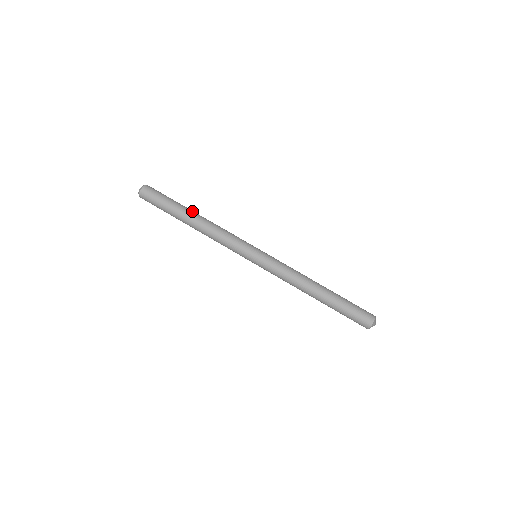
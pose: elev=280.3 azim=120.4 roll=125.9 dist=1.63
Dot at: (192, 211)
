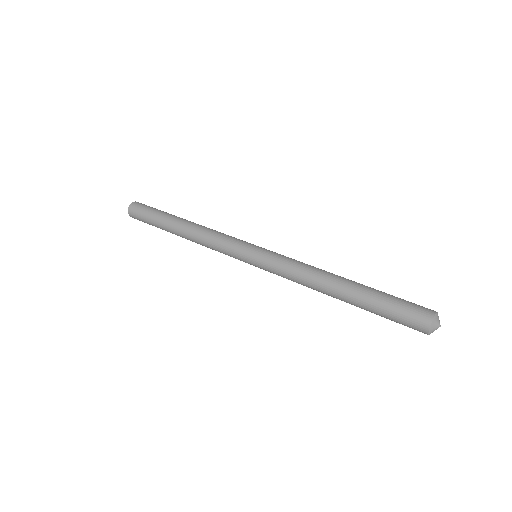
Dot at: occluded
